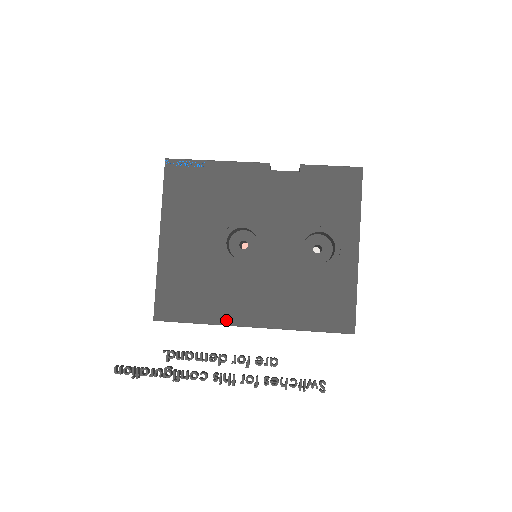
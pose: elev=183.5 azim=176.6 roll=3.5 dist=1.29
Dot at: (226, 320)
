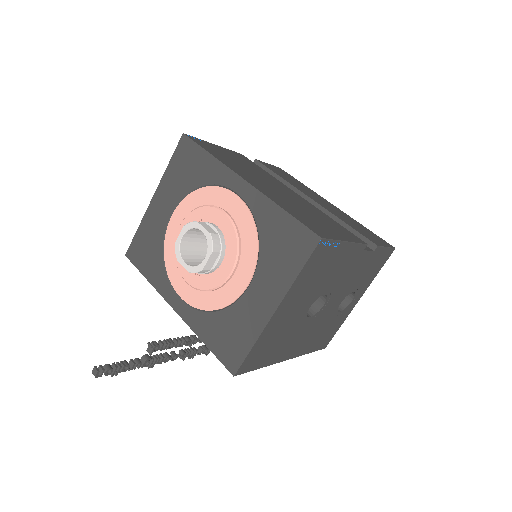
Dot at: (277, 361)
